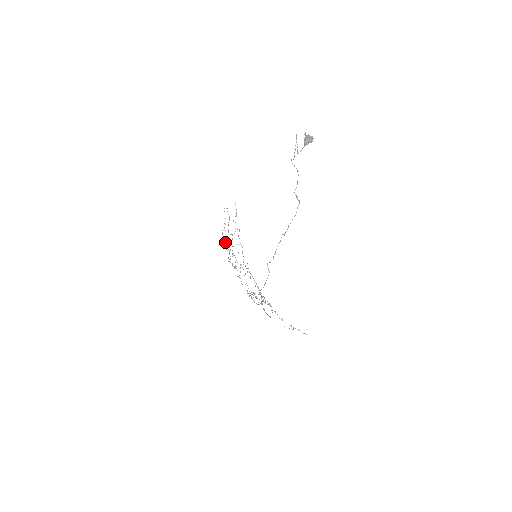
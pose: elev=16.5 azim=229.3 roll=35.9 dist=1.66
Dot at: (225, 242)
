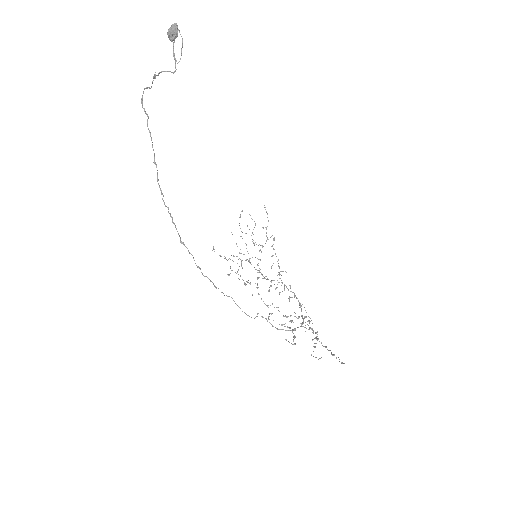
Dot at: occluded
